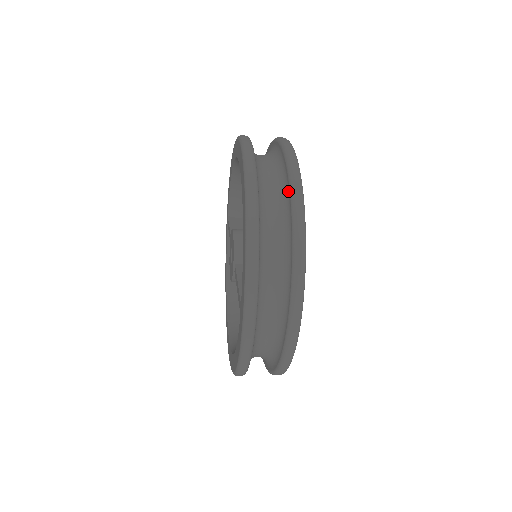
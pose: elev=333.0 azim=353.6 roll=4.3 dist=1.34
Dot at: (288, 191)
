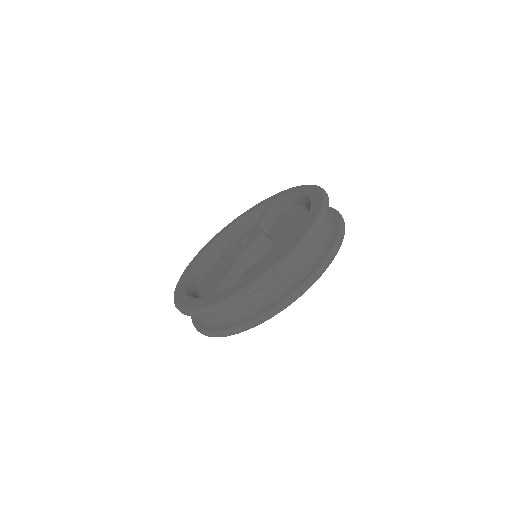
Dot at: (302, 280)
